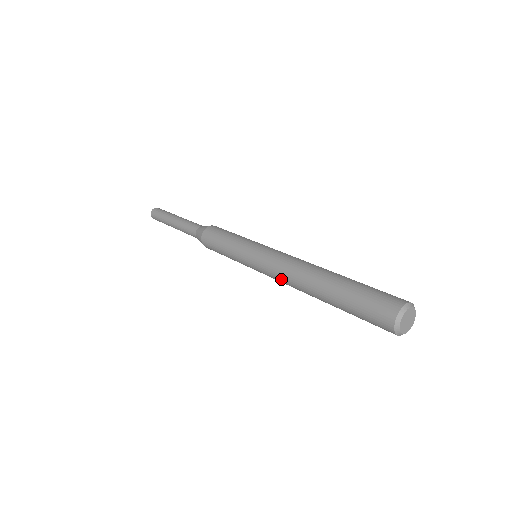
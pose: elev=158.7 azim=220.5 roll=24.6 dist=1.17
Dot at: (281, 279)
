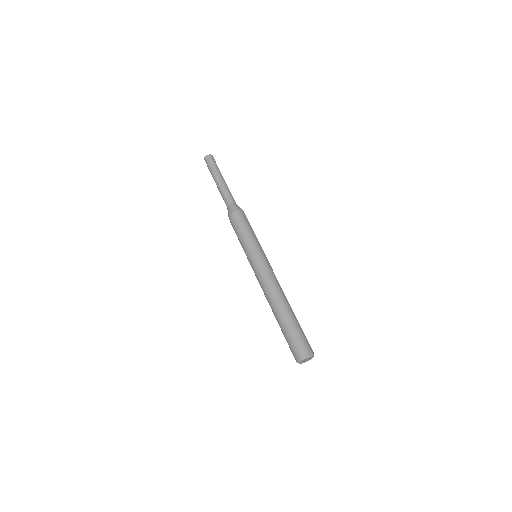
Dot at: occluded
